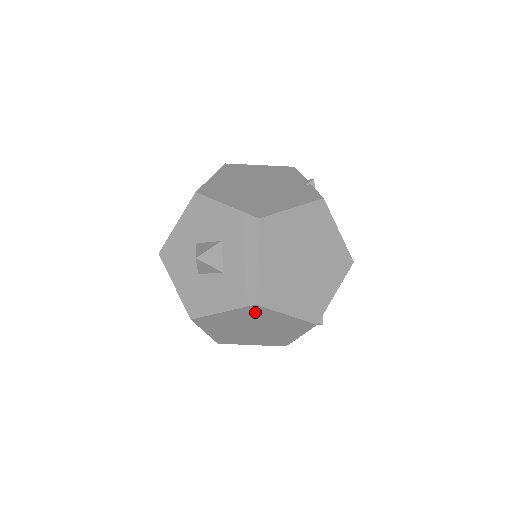
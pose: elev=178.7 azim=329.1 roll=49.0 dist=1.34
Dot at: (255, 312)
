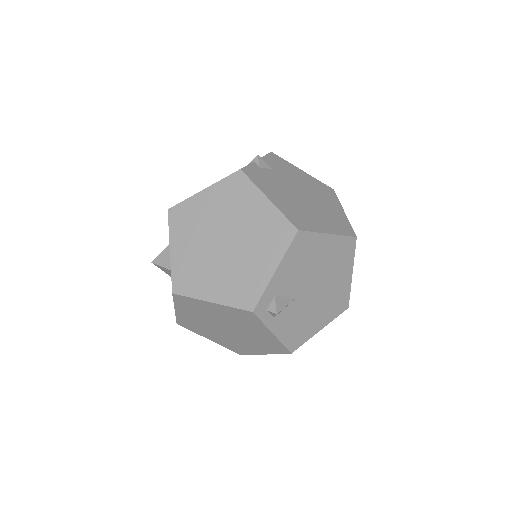
Dot at: (189, 304)
